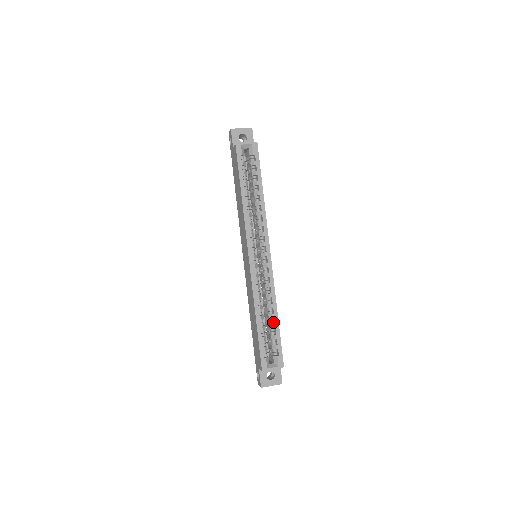
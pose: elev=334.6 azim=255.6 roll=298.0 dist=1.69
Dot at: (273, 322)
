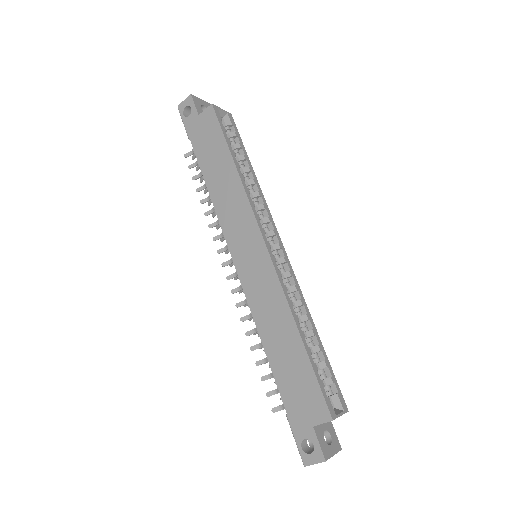
Dot at: (313, 343)
